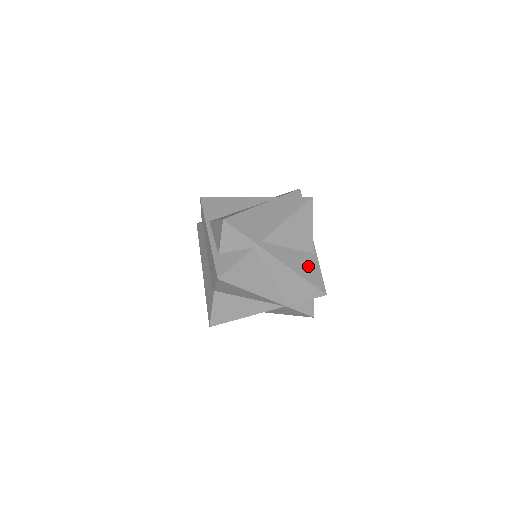
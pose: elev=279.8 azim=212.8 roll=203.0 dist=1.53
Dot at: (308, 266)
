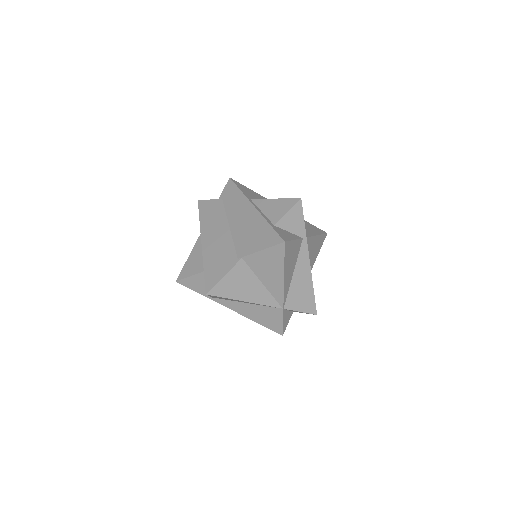
Dot at: occluded
